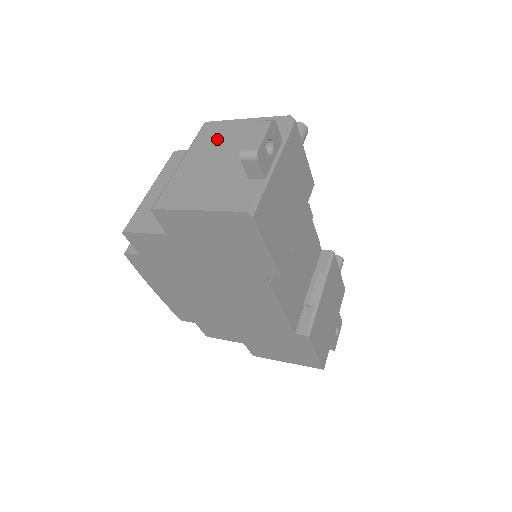
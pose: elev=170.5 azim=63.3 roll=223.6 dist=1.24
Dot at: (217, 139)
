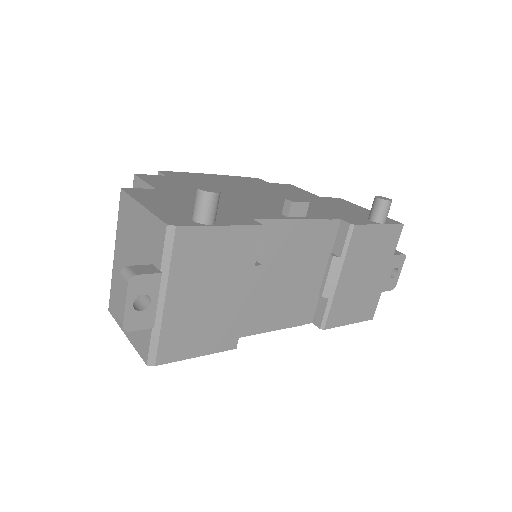
Dot at: (128, 231)
